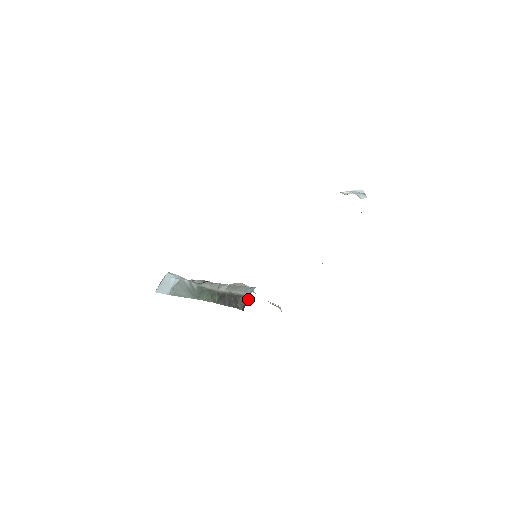
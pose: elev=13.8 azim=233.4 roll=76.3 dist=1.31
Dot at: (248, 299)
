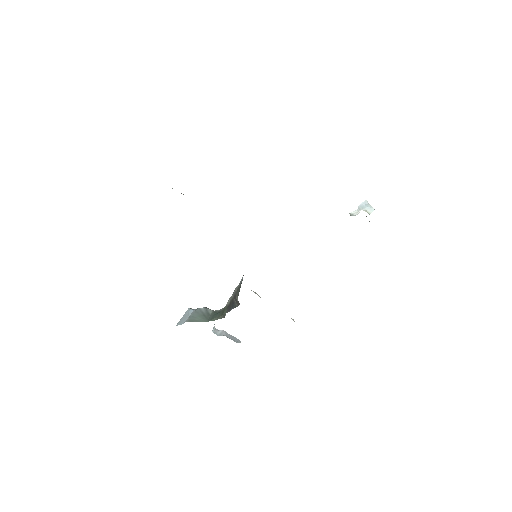
Dot at: (241, 283)
